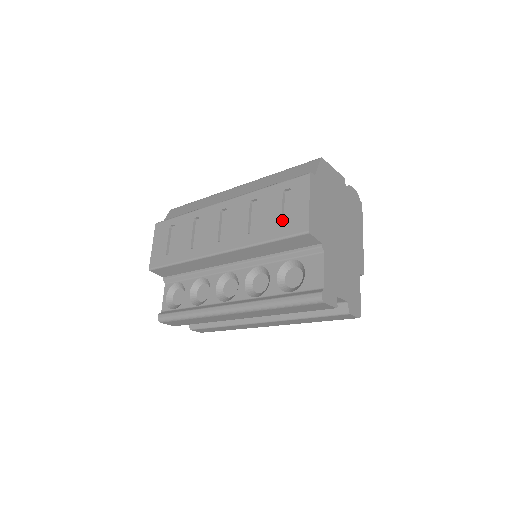
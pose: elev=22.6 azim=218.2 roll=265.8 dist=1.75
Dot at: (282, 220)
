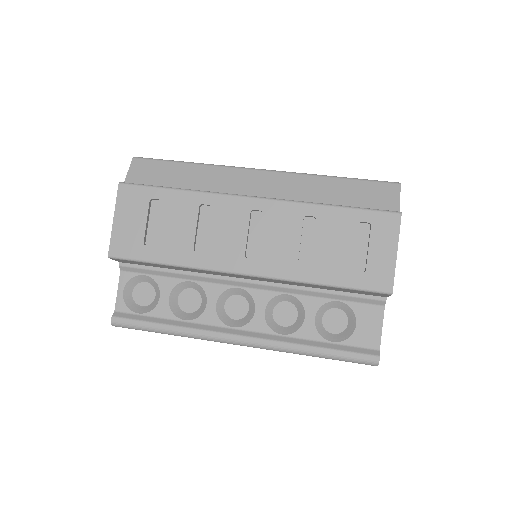
Dot at: (353, 263)
